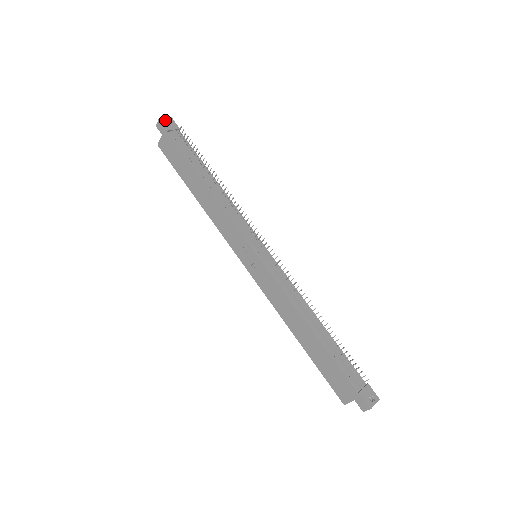
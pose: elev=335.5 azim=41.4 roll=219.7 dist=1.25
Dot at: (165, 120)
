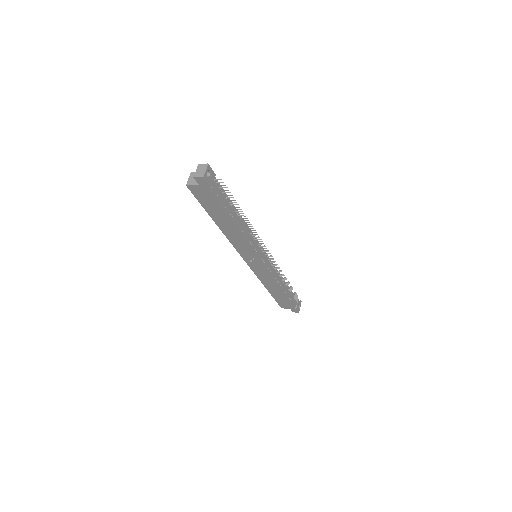
Dot at: (206, 174)
